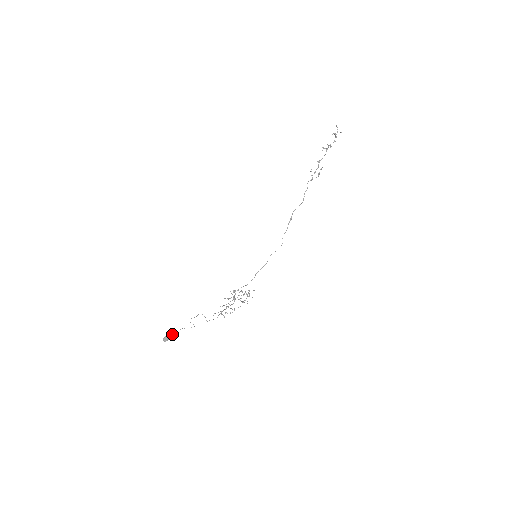
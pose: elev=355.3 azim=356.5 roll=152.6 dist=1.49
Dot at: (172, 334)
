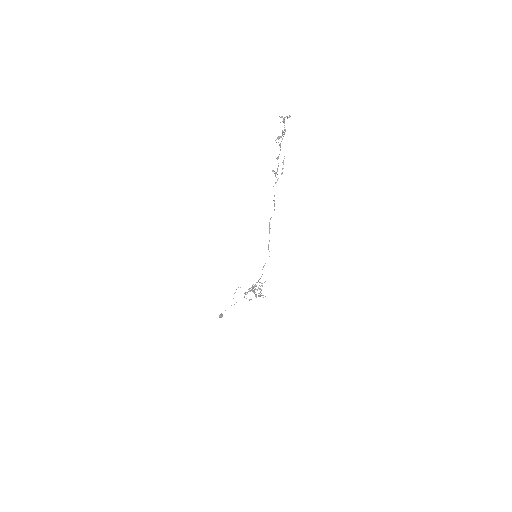
Dot at: occluded
